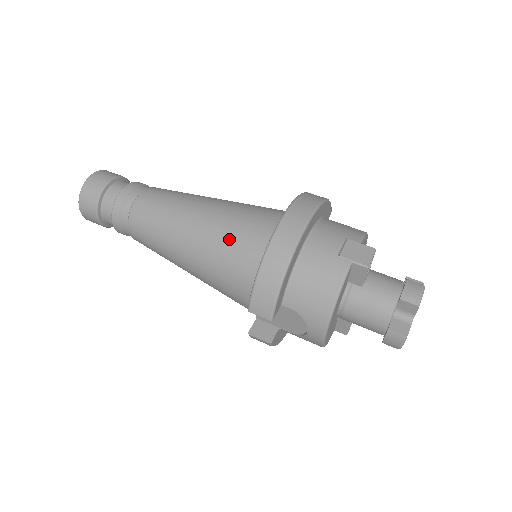
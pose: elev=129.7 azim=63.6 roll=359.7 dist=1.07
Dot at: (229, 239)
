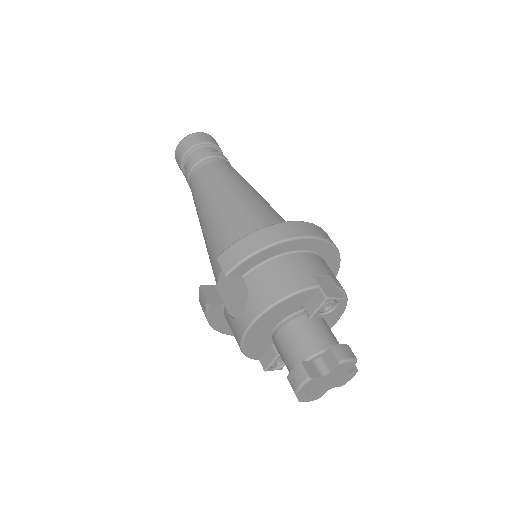
Dot at: (251, 215)
